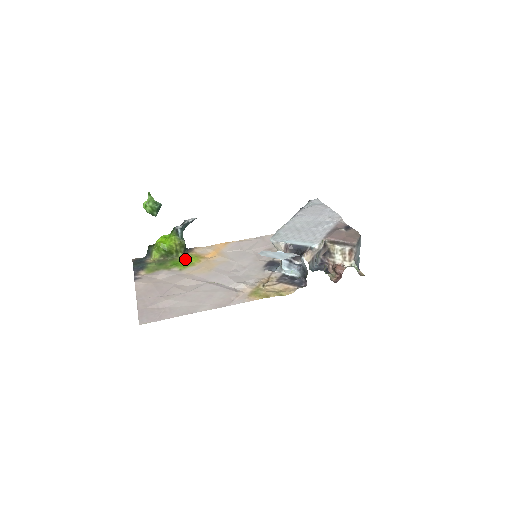
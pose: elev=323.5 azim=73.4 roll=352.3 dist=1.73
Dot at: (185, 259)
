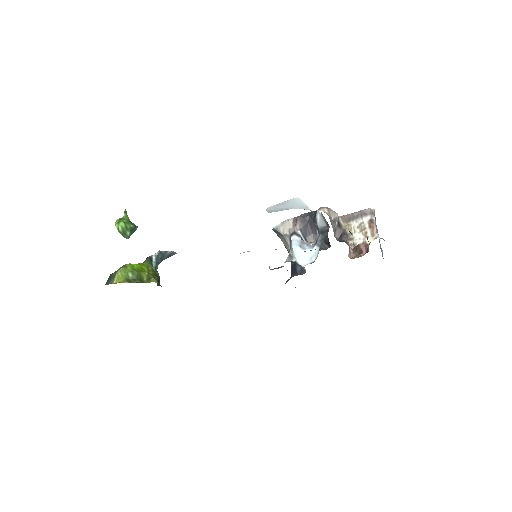
Dot at: occluded
